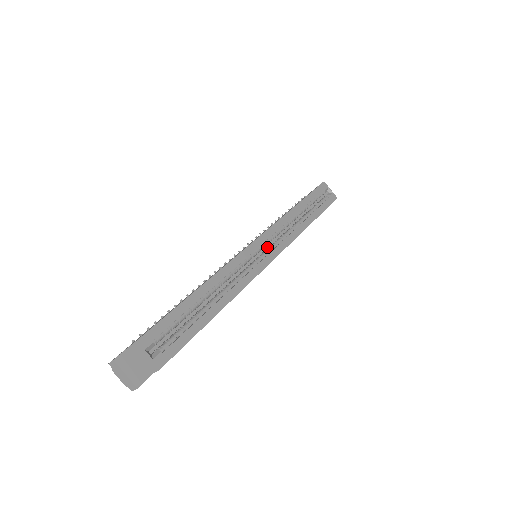
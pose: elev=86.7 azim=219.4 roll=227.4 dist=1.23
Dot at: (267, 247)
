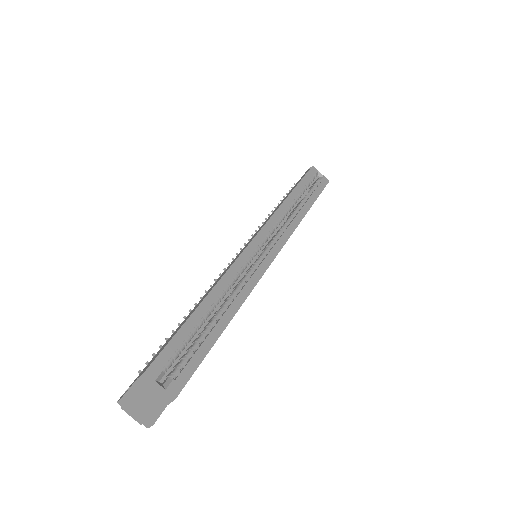
Dot at: (266, 244)
